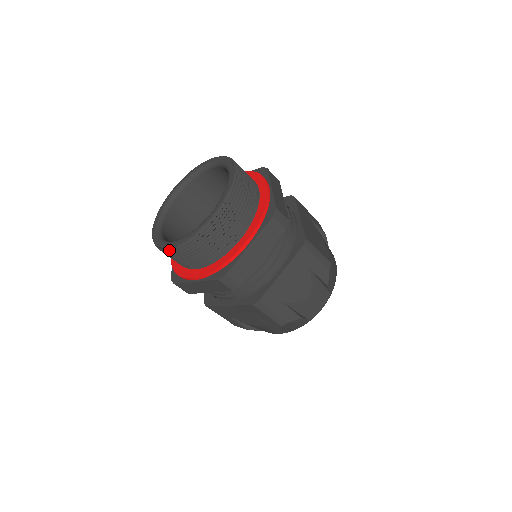
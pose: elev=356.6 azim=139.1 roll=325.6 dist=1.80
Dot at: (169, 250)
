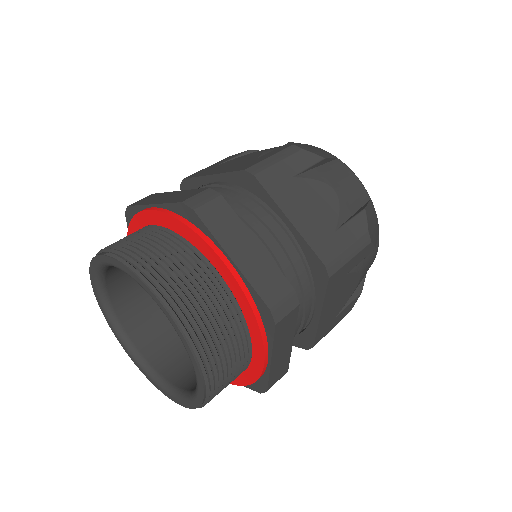
Dot at: occluded
